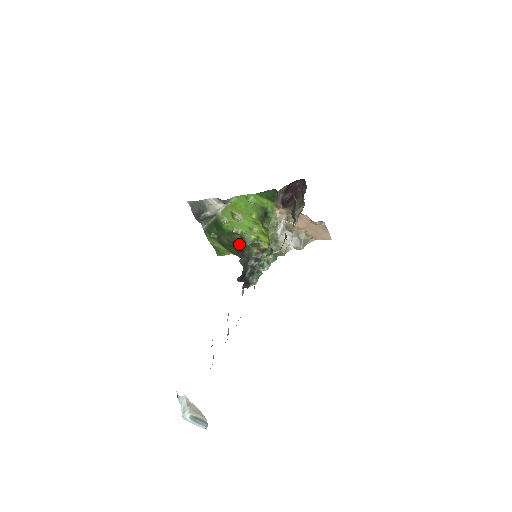
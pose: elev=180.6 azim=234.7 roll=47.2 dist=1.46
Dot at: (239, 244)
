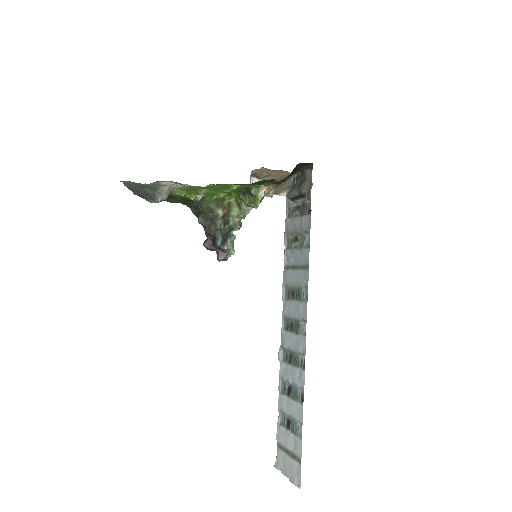
Dot at: (193, 202)
